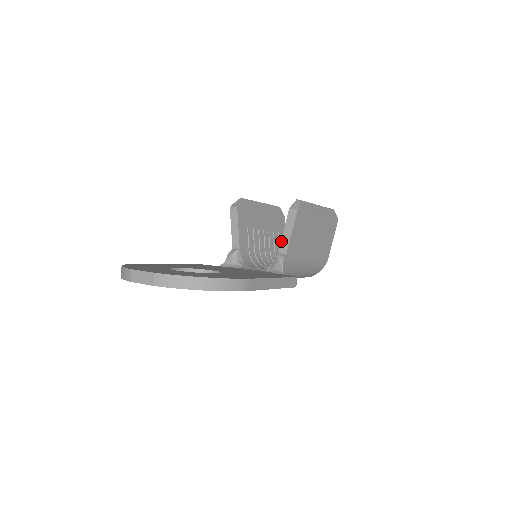
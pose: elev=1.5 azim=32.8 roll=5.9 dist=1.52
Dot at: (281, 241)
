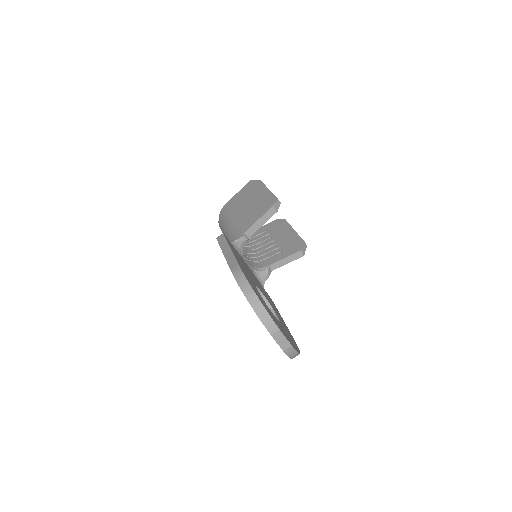
Dot at: (277, 262)
